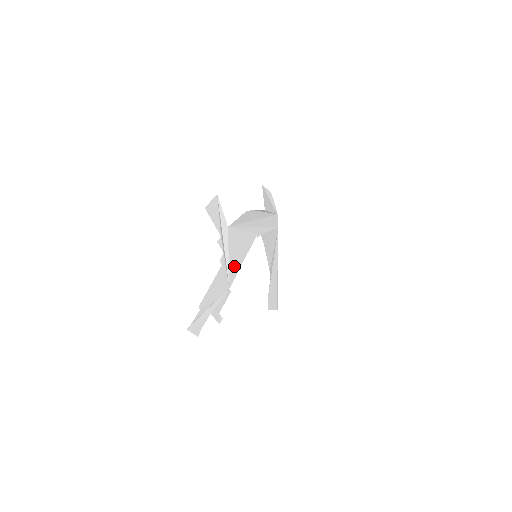
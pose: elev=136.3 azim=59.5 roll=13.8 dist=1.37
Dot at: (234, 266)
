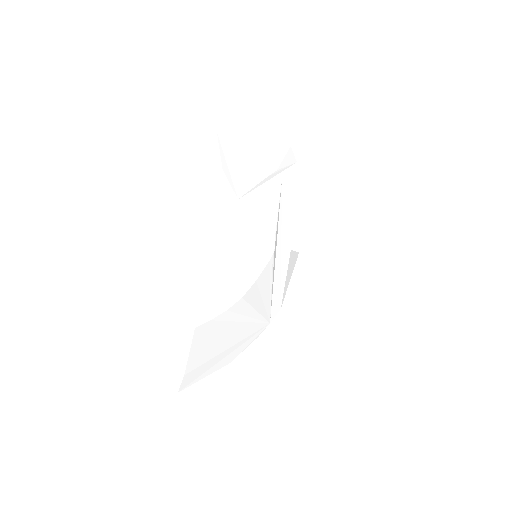
Dot at: (255, 203)
